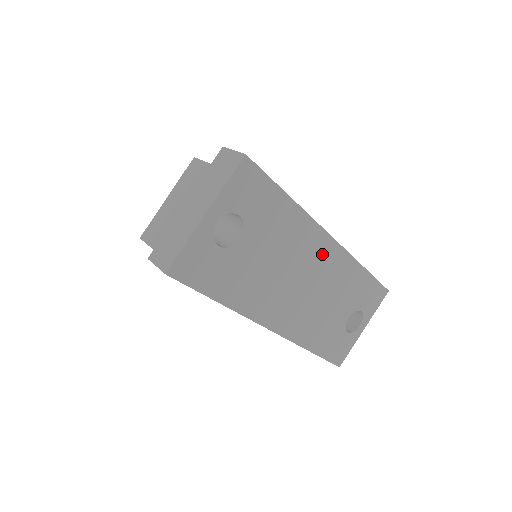
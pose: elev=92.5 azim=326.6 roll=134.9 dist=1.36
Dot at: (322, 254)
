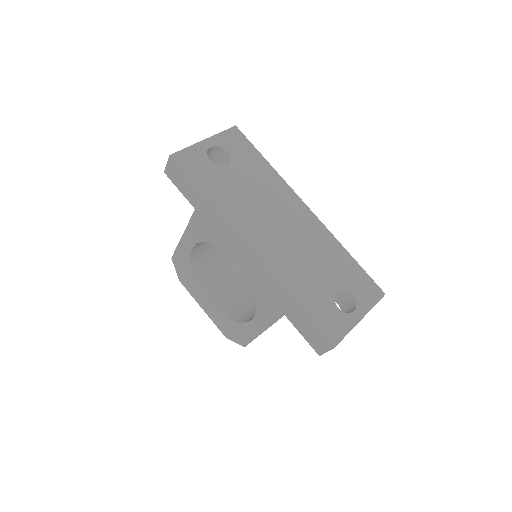
Dot at: (298, 213)
